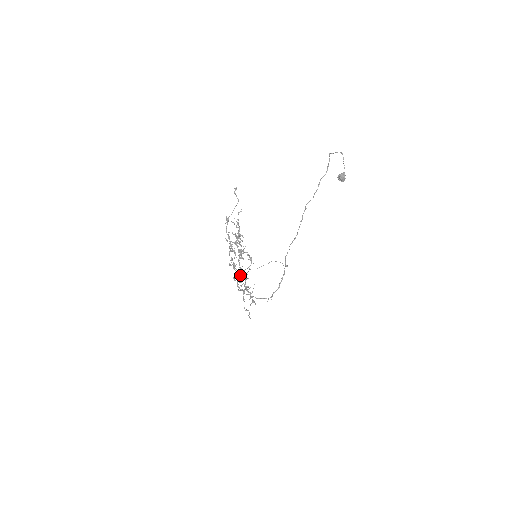
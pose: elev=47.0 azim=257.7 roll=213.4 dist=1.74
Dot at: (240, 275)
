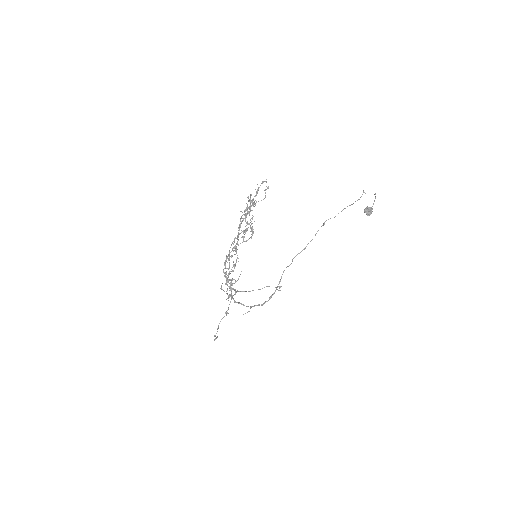
Dot at: (234, 247)
